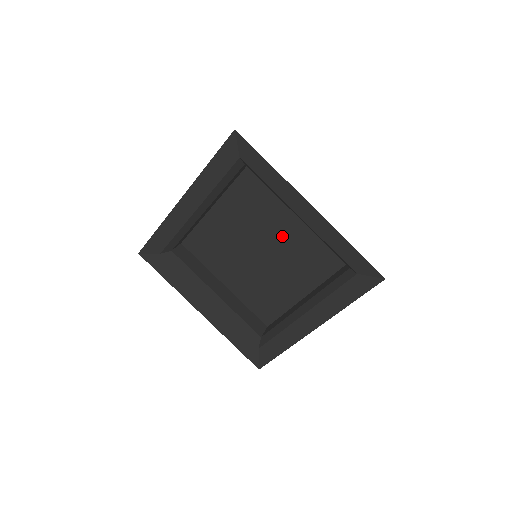
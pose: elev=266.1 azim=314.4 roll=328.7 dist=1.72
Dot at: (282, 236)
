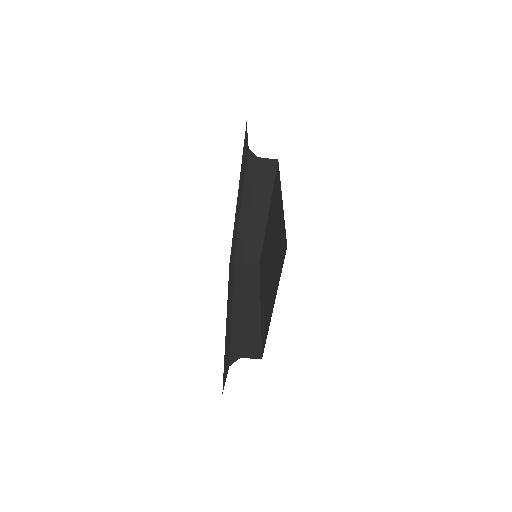
Dot at: occluded
